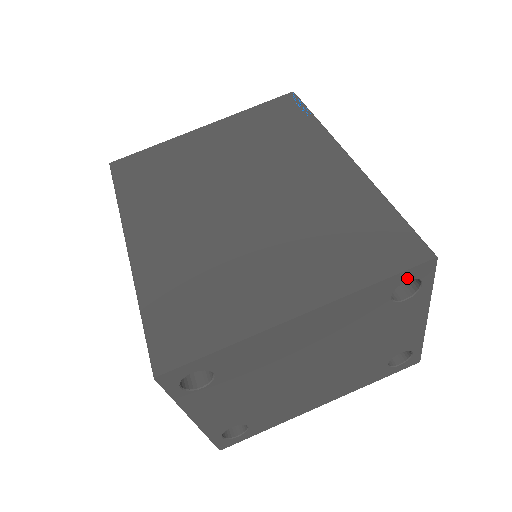
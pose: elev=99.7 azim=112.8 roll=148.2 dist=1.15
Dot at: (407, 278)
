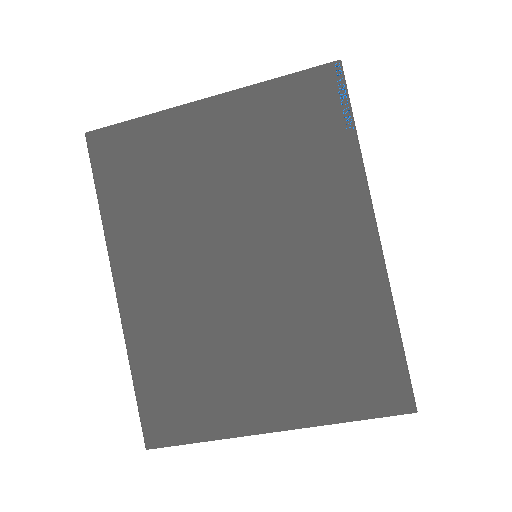
Dot at: occluded
